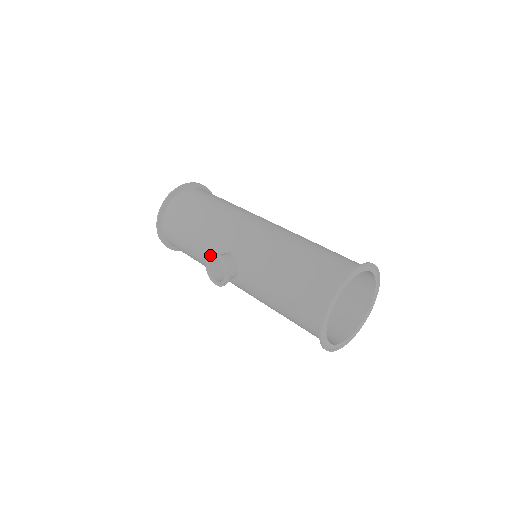
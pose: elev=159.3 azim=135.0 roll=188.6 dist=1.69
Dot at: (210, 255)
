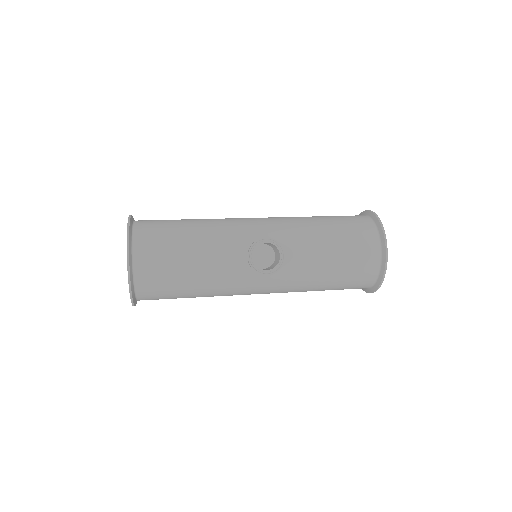
Dot at: (253, 244)
